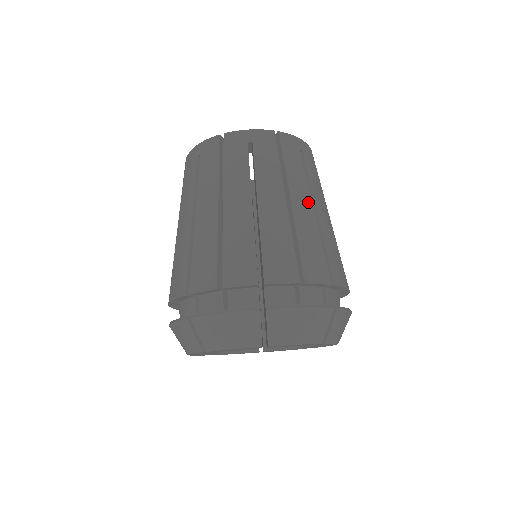
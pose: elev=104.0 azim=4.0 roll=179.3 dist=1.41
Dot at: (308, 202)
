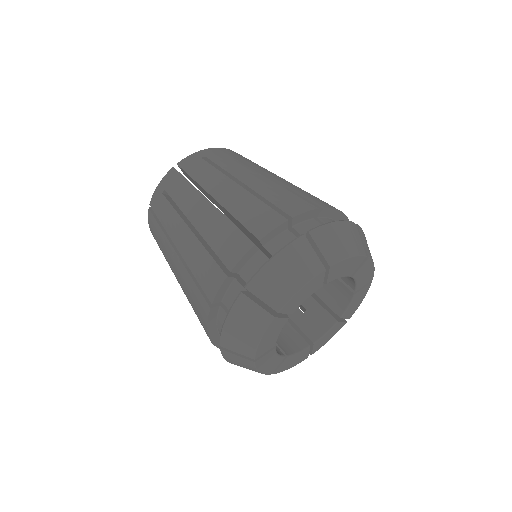
Dot at: (276, 175)
